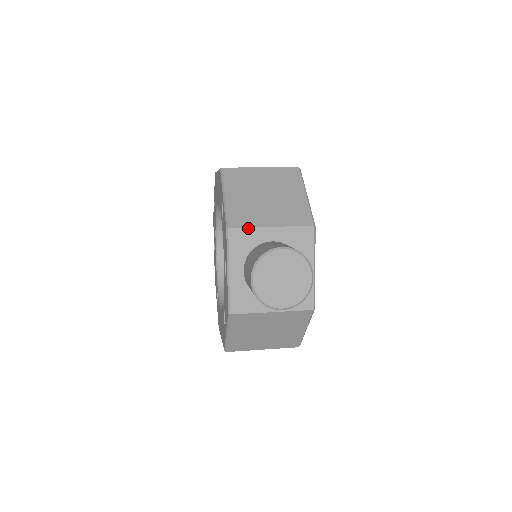
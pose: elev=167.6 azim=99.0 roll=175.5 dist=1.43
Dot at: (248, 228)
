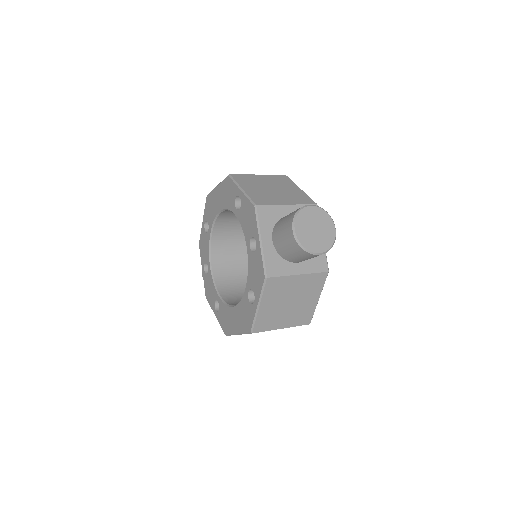
Dot at: (271, 205)
